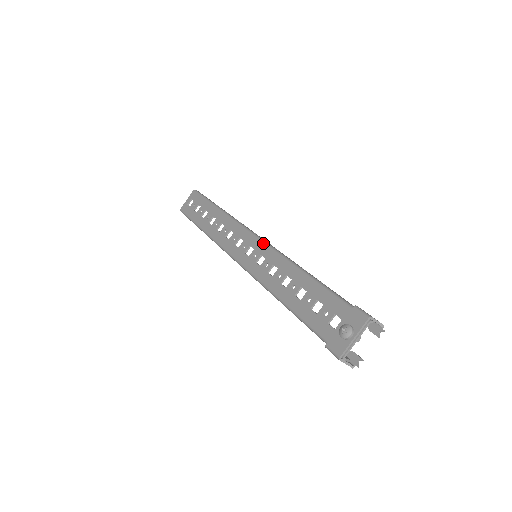
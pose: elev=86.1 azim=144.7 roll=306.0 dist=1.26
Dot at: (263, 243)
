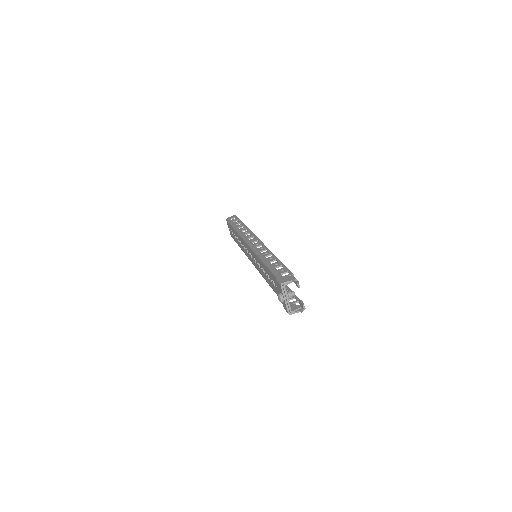
Dot at: (250, 249)
